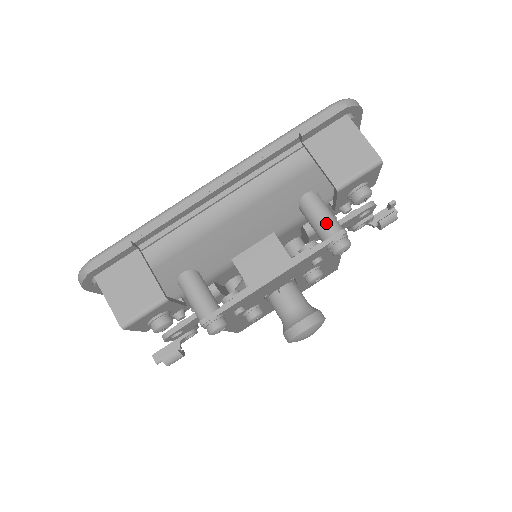
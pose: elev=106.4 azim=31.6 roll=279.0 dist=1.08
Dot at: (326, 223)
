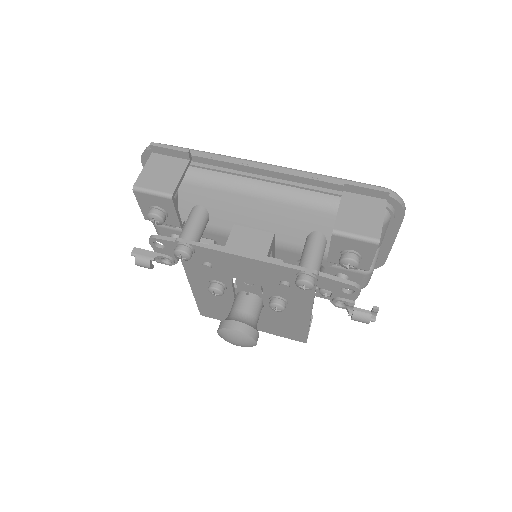
Dot at: (311, 258)
